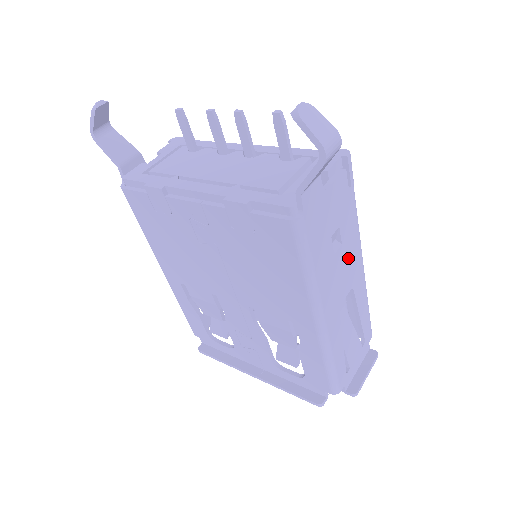
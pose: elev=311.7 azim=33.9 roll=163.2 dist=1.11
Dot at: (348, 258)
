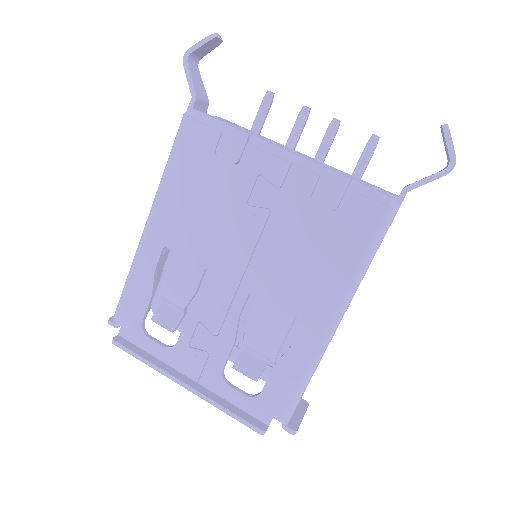
Dot at: occluded
